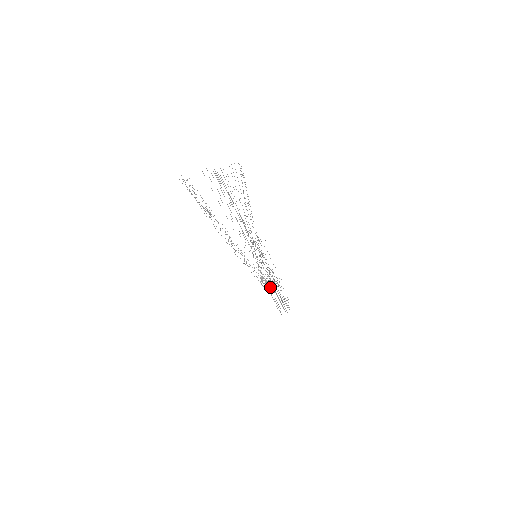
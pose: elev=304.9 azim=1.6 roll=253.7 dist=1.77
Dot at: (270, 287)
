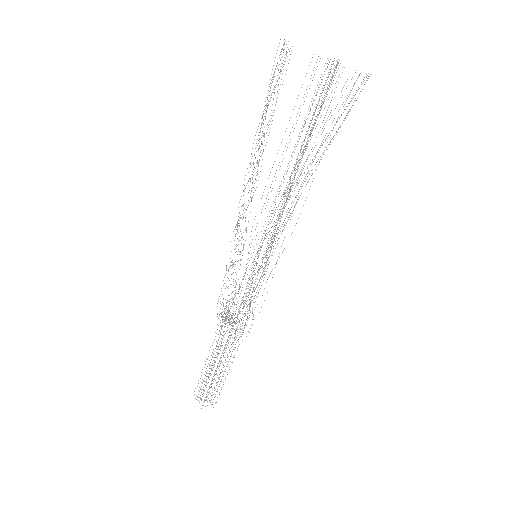
Dot at: occluded
